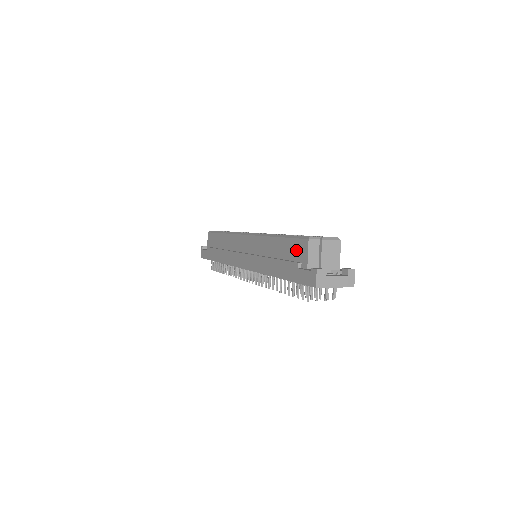
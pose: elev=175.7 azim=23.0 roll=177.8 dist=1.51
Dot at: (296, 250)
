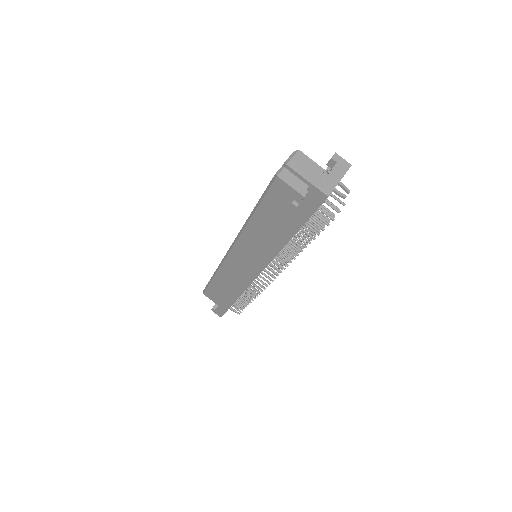
Dot at: (278, 199)
